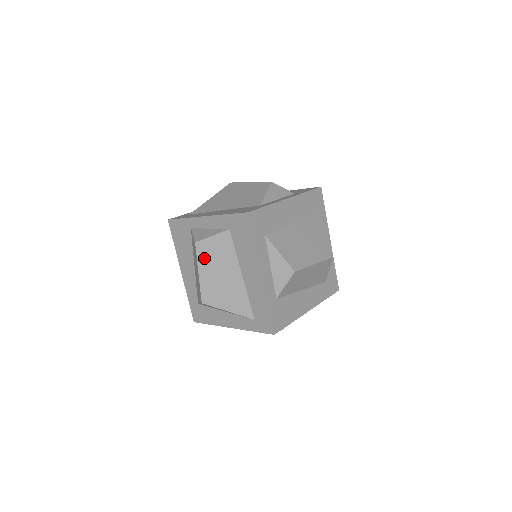
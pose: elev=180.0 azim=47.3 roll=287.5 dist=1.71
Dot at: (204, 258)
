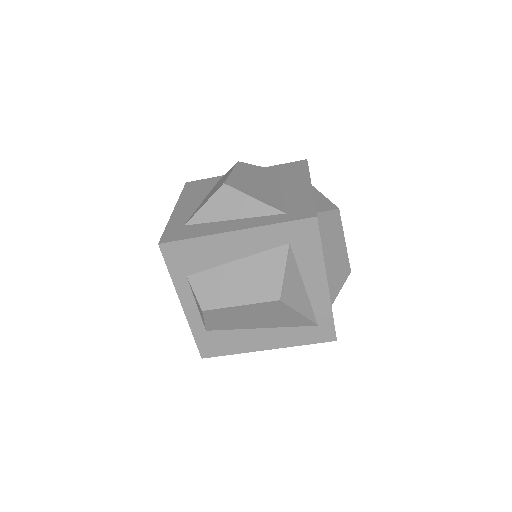
Dot at: (243, 169)
